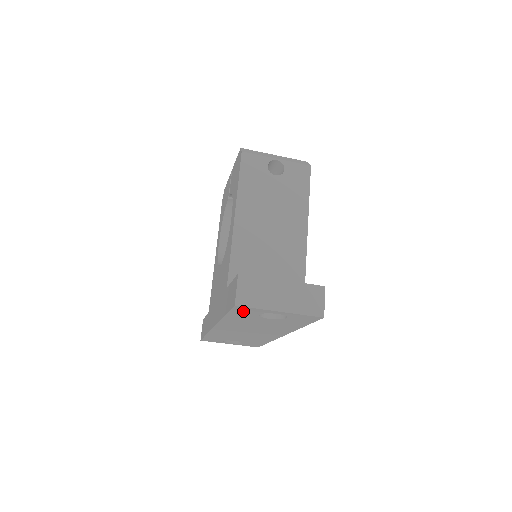
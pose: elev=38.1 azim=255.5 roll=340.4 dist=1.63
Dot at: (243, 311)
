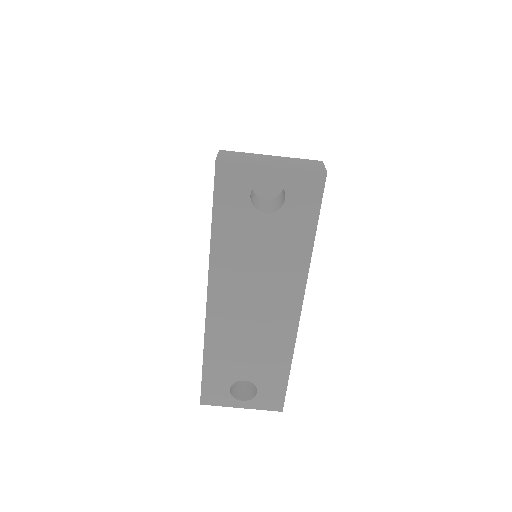
Dot at: (229, 187)
